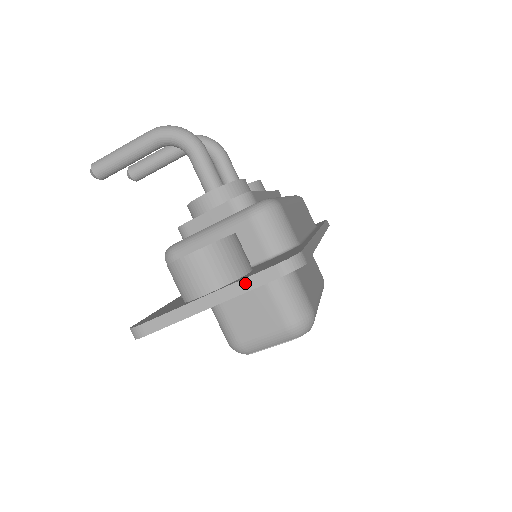
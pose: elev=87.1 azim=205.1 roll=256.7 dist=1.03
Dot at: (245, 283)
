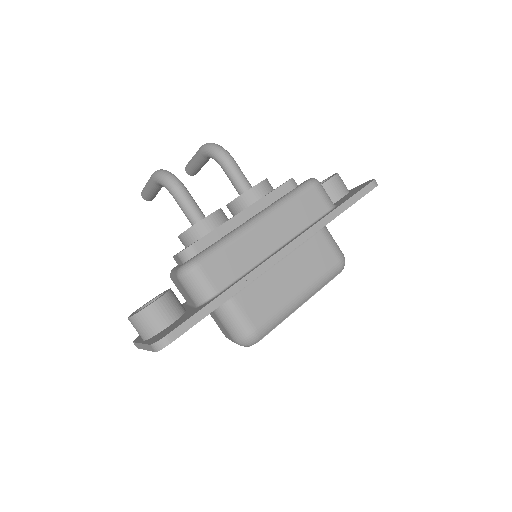
Dot at: (147, 346)
